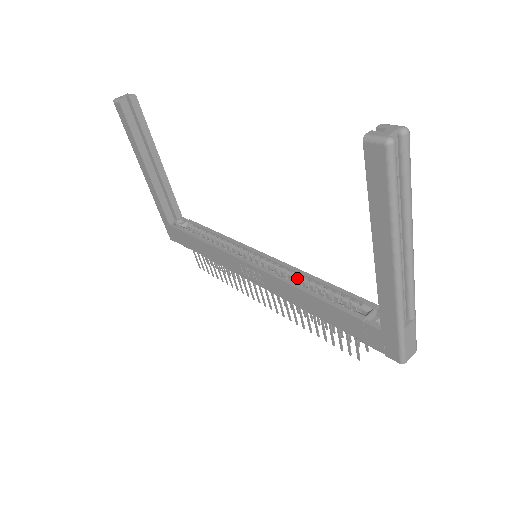
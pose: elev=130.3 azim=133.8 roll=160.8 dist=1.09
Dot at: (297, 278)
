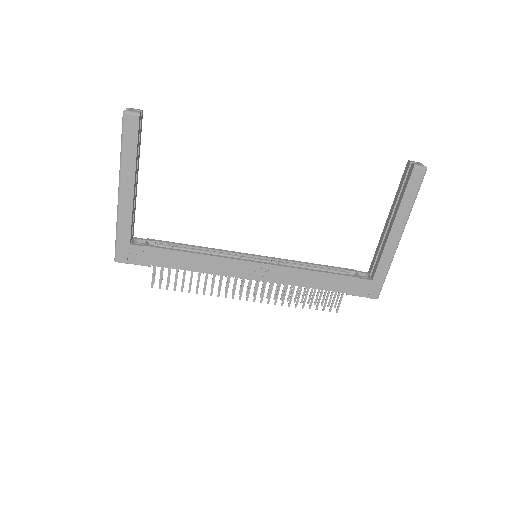
Dot at: (296, 266)
